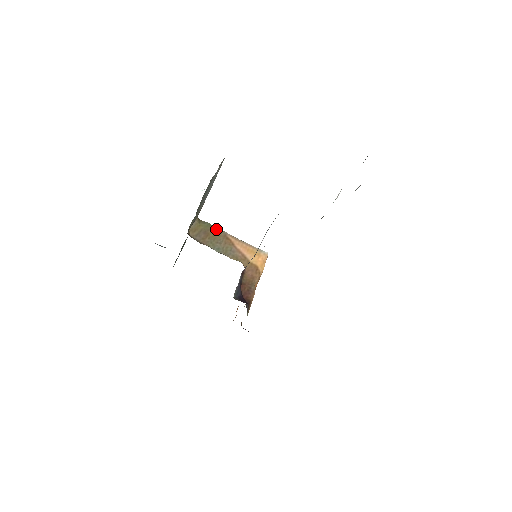
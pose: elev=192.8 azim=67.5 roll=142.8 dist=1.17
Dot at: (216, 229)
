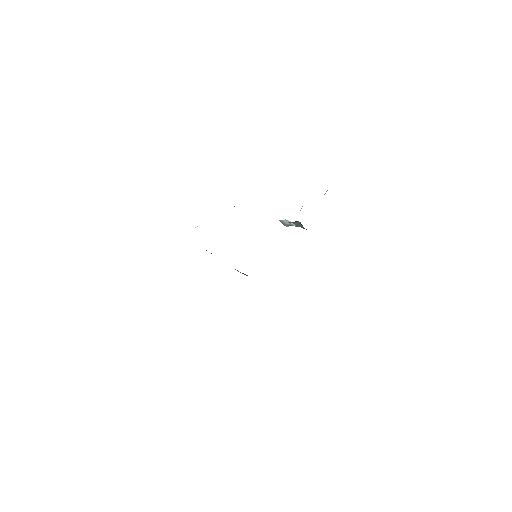
Dot at: occluded
